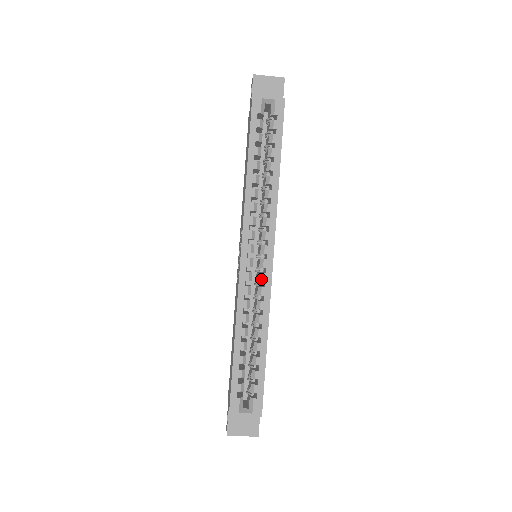
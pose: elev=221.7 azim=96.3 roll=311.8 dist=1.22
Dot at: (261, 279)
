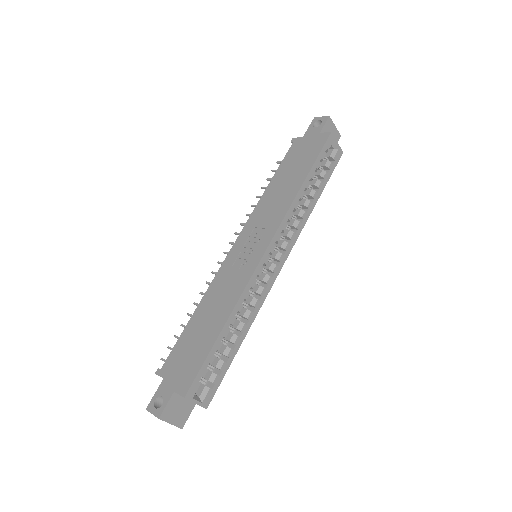
Dot at: (267, 280)
